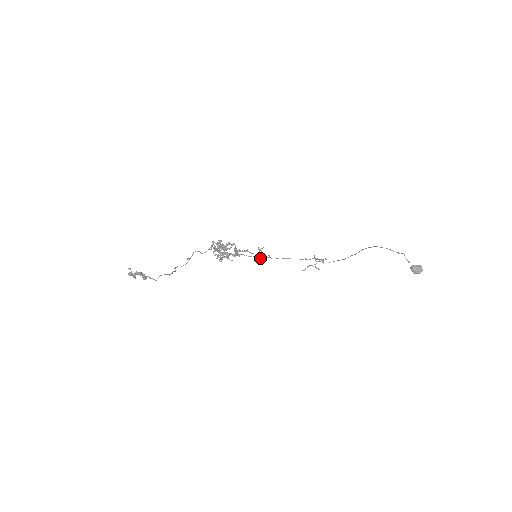
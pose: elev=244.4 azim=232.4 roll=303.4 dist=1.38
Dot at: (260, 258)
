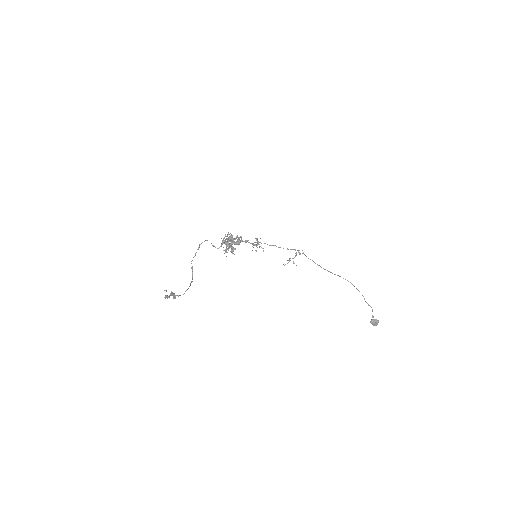
Dot at: occluded
